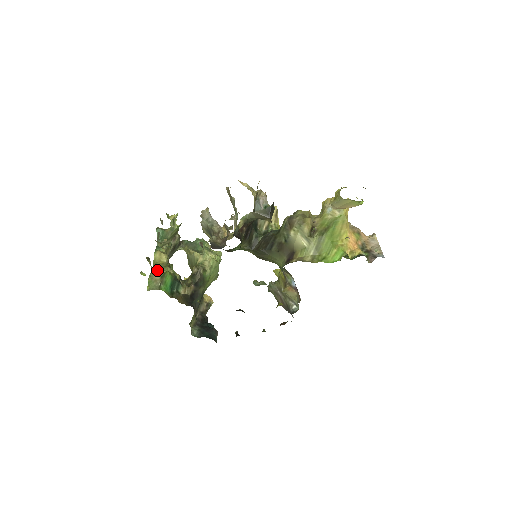
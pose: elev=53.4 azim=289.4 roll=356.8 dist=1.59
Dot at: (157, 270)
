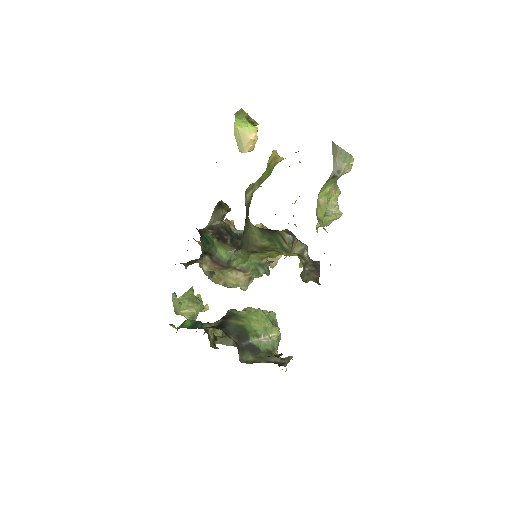
Dot at: occluded
